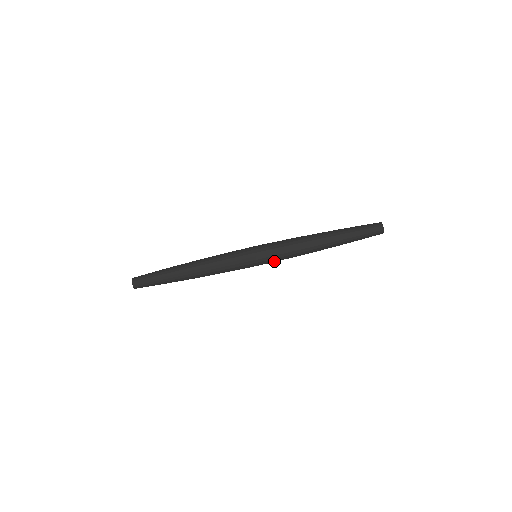
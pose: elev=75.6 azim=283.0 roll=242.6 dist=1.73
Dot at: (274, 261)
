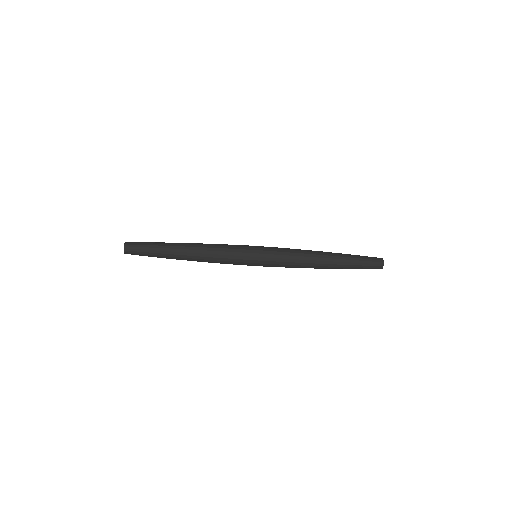
Dot at: (272, 266)
